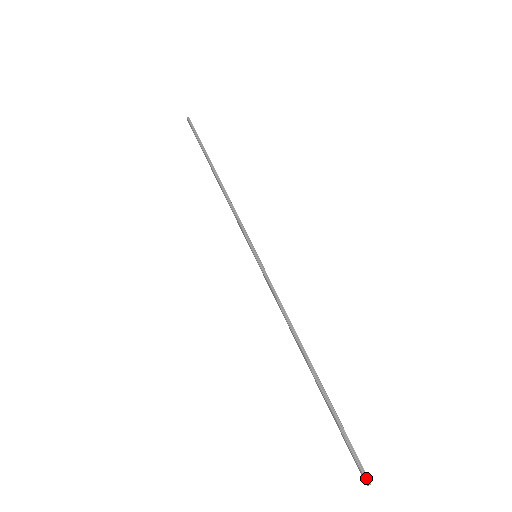
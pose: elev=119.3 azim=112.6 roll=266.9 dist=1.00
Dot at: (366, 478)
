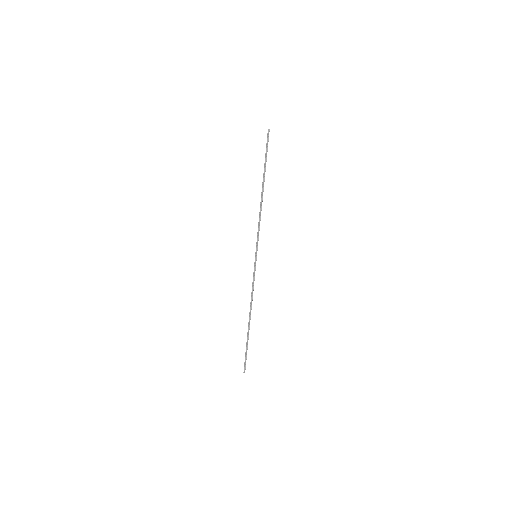
Dot at: occluded
